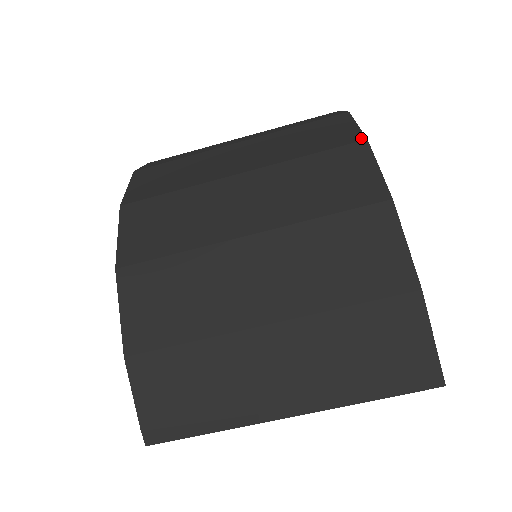
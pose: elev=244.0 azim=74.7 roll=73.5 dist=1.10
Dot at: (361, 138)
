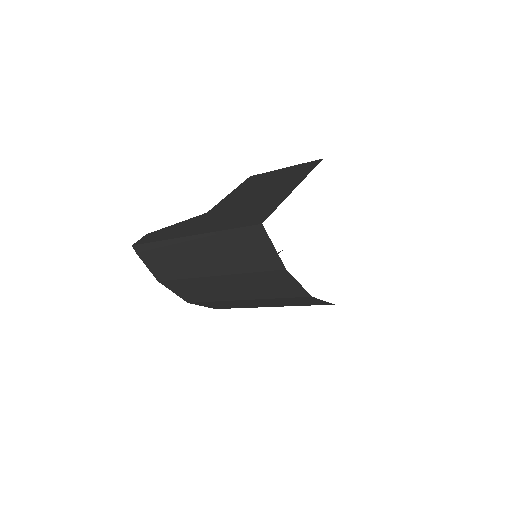
Dot at: (308, 296)
